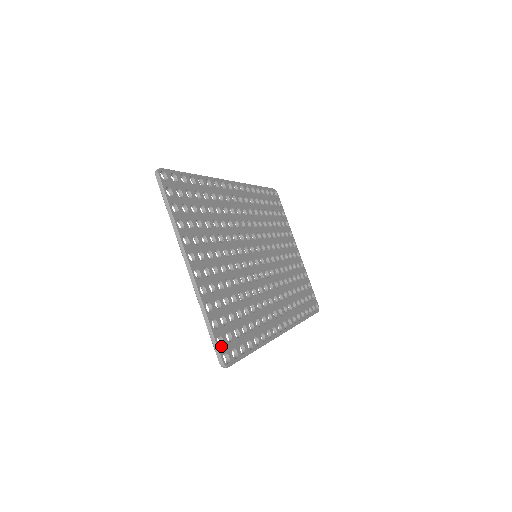
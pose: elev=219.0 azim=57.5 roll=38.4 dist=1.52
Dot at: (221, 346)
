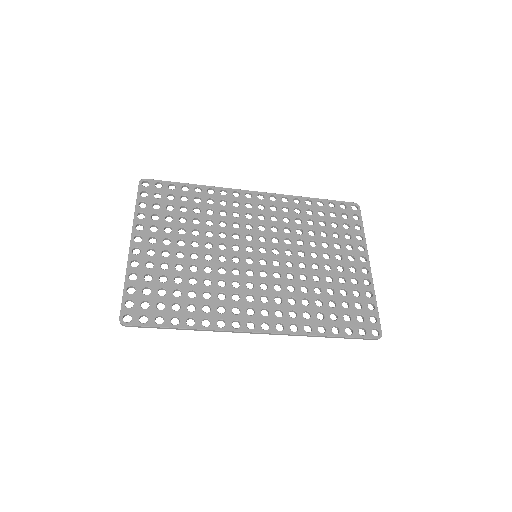
Dot at: occluded
